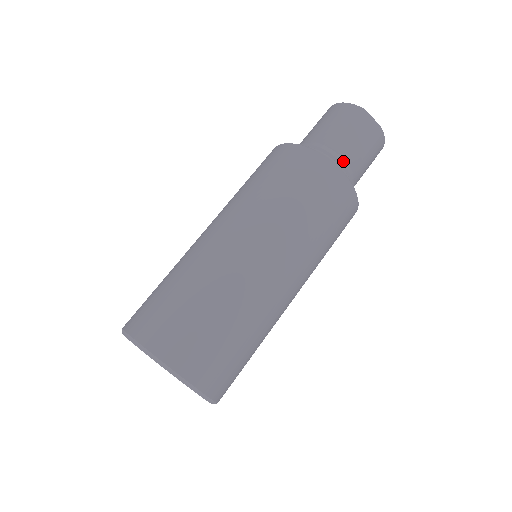
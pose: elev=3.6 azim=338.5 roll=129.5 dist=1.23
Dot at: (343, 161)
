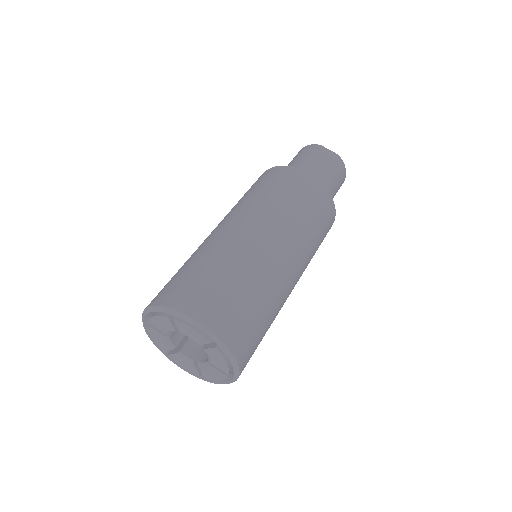
Dot at: occluded
